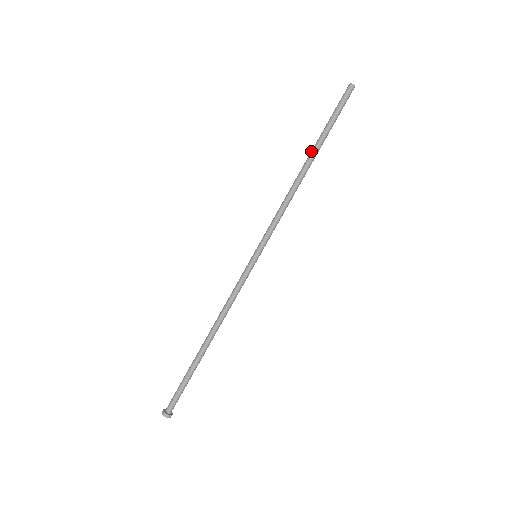
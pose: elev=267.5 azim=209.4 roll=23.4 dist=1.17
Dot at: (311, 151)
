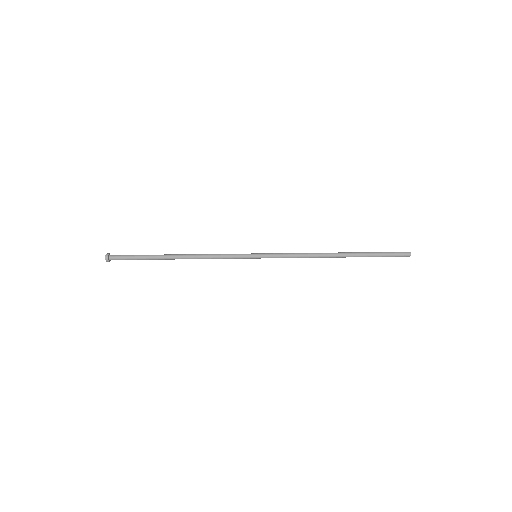
Dot at: (349, 252)
